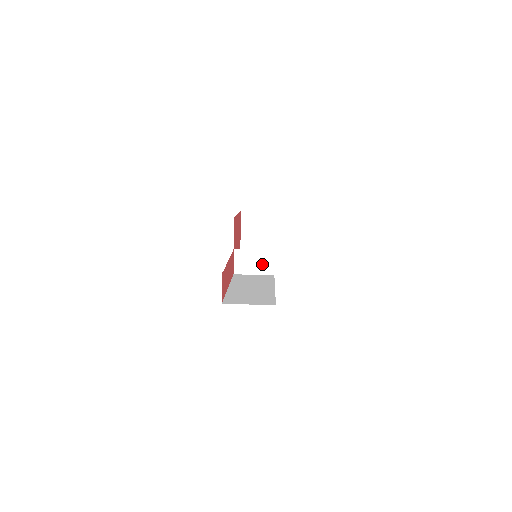
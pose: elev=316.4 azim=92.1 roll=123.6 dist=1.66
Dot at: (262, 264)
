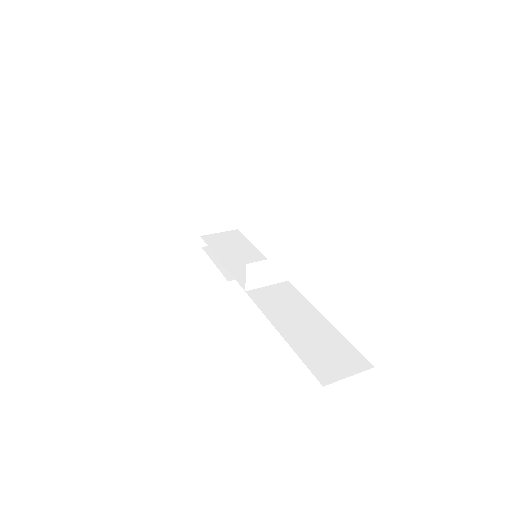
Dot at: (277, 273)
